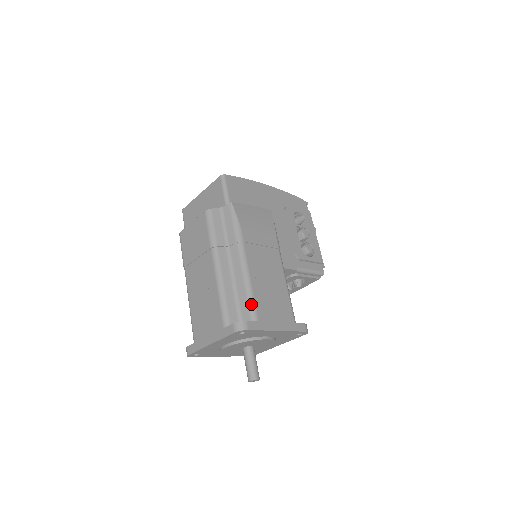
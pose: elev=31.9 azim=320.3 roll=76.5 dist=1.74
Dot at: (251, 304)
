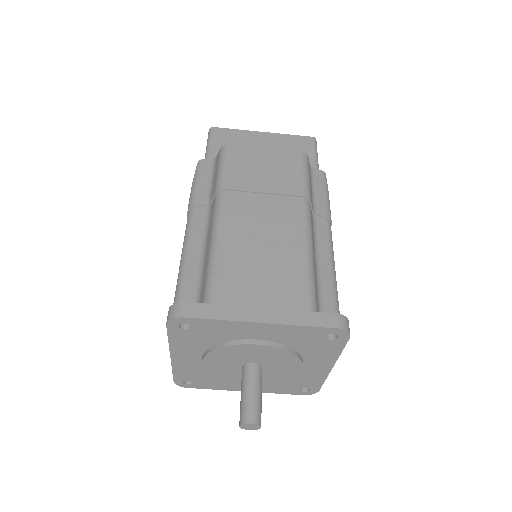
Dot at: (338, 305)
